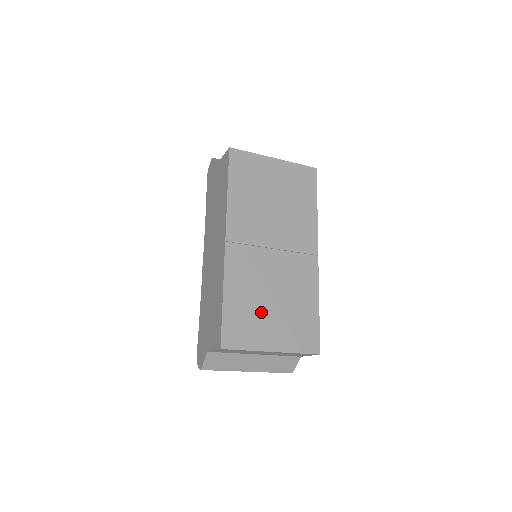
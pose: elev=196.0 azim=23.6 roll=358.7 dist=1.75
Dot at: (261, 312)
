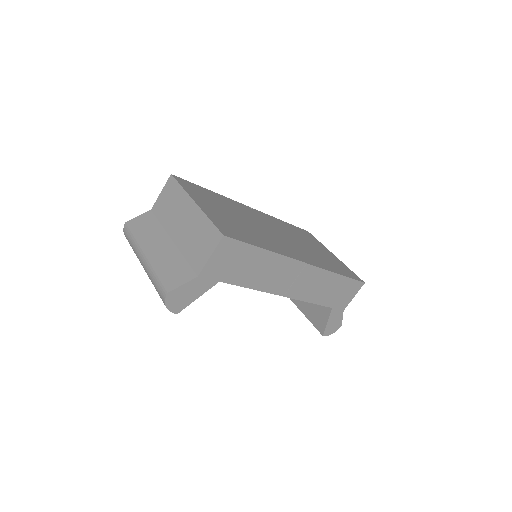
Dot at: (221, 207)
